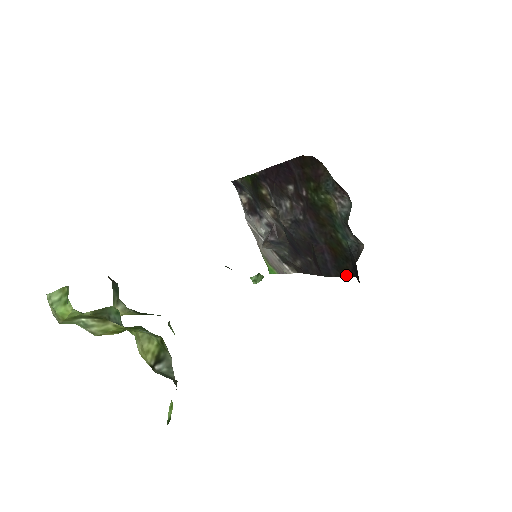
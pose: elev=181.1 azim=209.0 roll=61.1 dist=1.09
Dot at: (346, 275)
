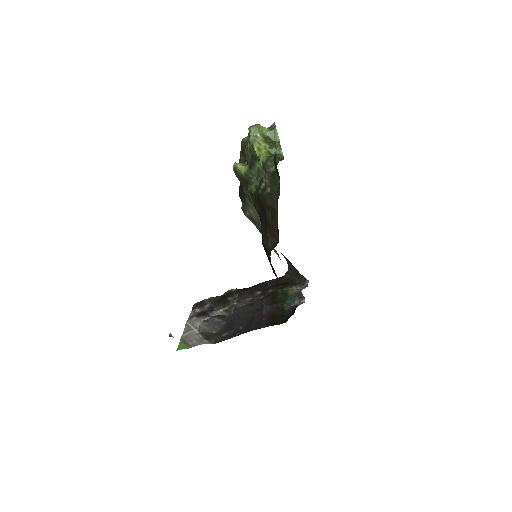
Dot at: (276, 324)
